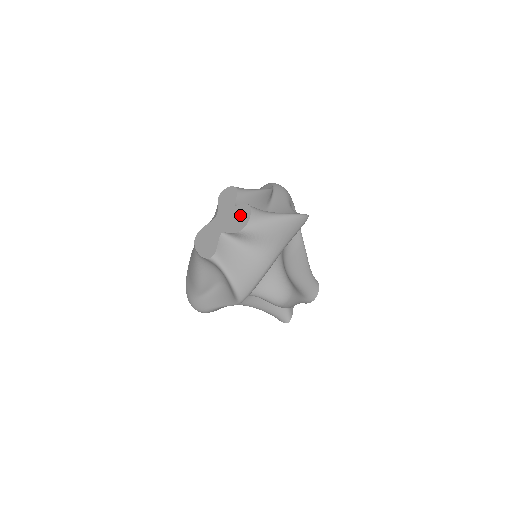
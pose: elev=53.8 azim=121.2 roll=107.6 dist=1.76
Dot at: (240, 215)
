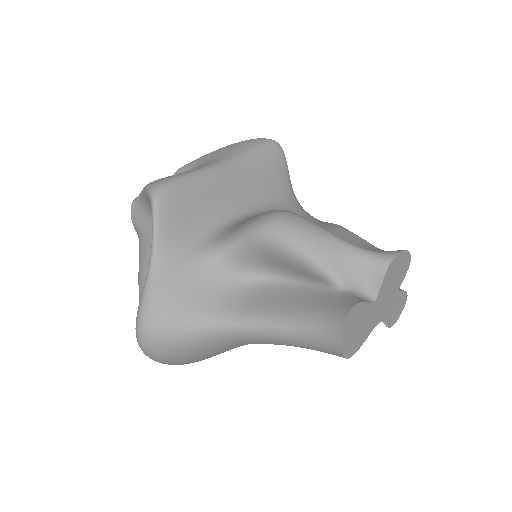
Dot at: occluded
